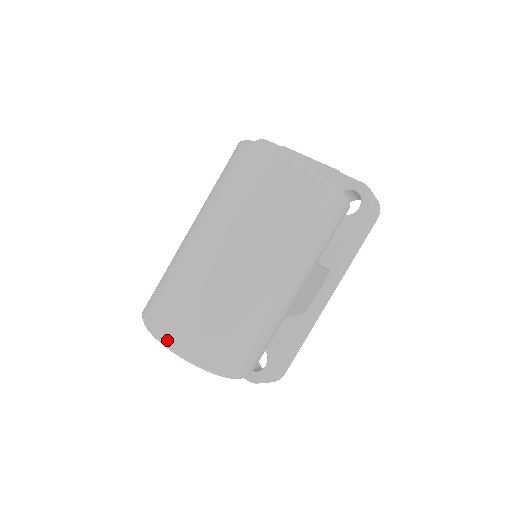
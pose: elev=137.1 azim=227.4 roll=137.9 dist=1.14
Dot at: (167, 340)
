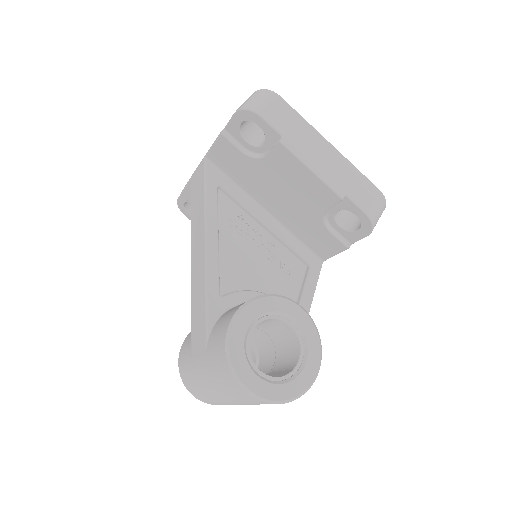
Dot at: occluded
